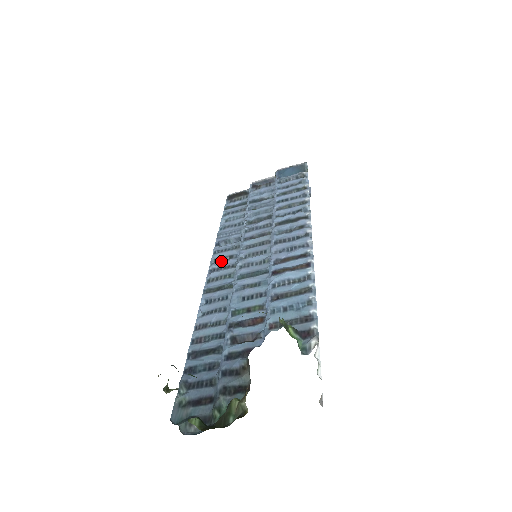
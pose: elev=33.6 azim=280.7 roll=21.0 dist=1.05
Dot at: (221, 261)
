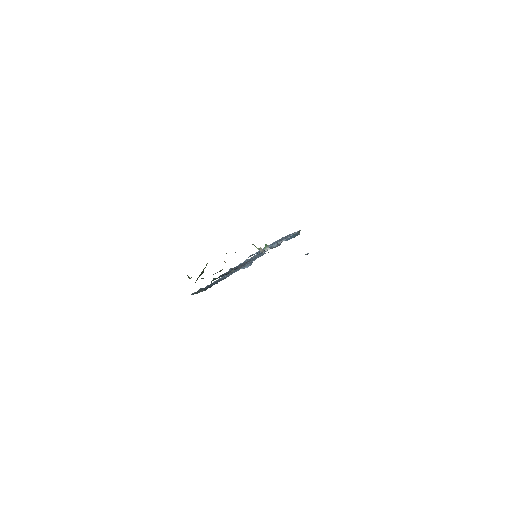
Dot at: occluded
